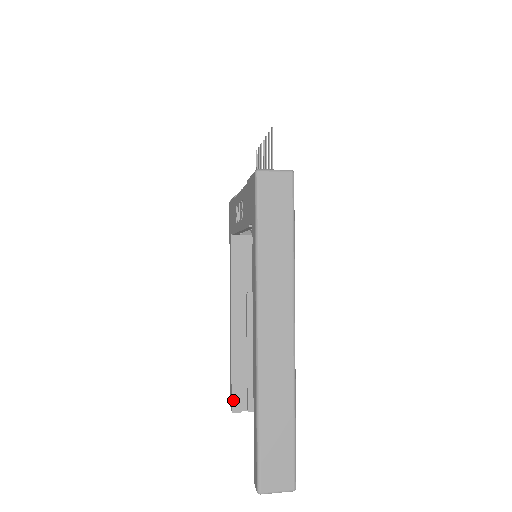
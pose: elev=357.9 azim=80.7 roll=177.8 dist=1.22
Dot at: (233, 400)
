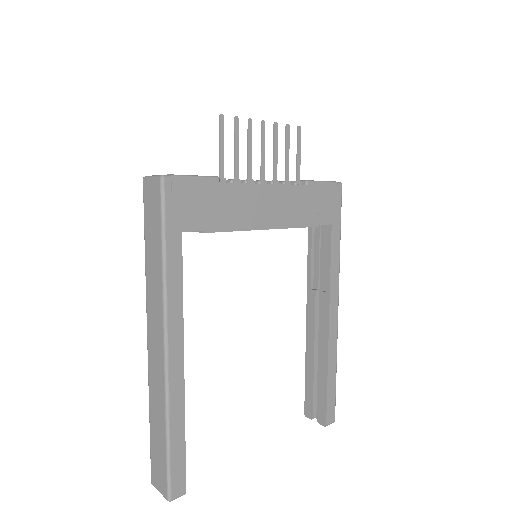
Dot at: (306, 403)
